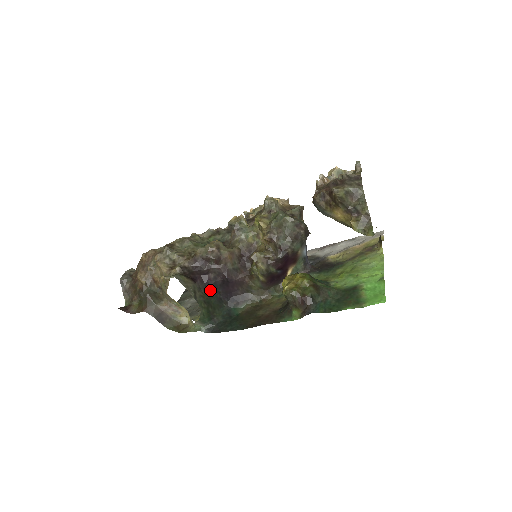
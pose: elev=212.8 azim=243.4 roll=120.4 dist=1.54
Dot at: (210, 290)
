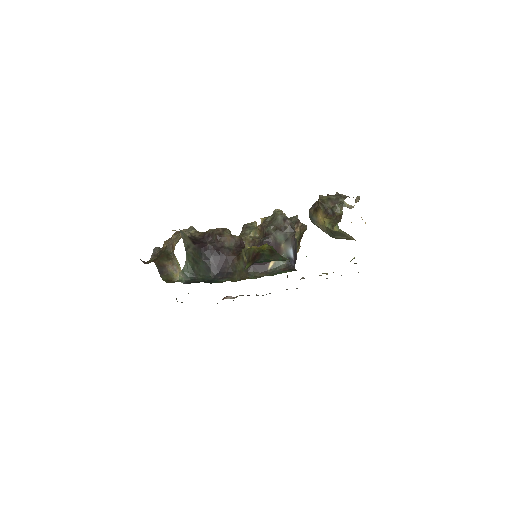
Dot at: (203, 255)
